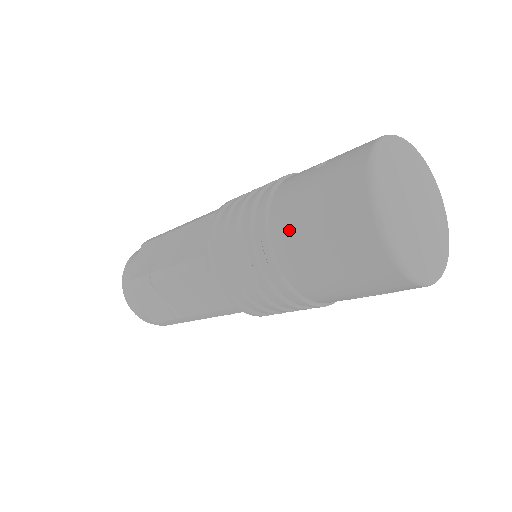
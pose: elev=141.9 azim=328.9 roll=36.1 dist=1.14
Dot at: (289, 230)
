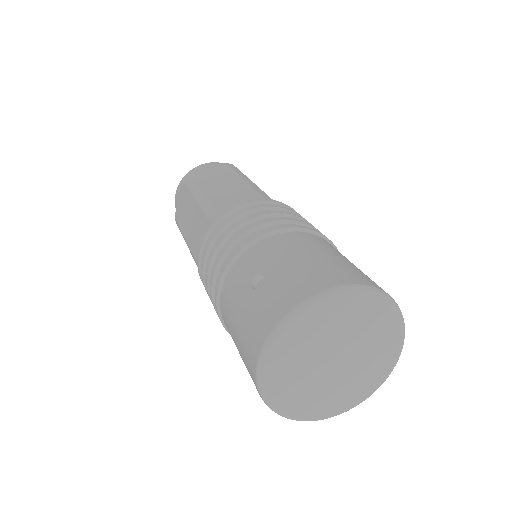
Dot at: (228, 328)
